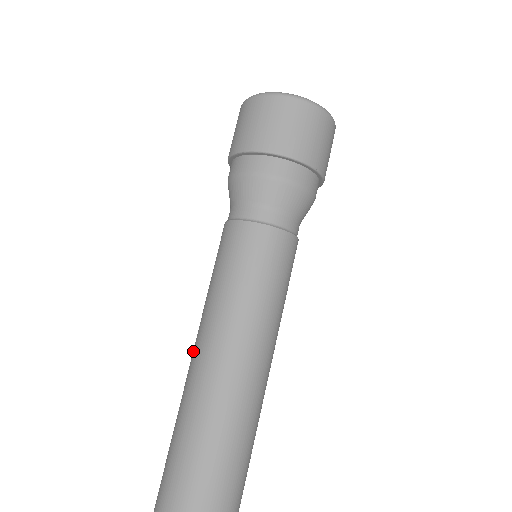
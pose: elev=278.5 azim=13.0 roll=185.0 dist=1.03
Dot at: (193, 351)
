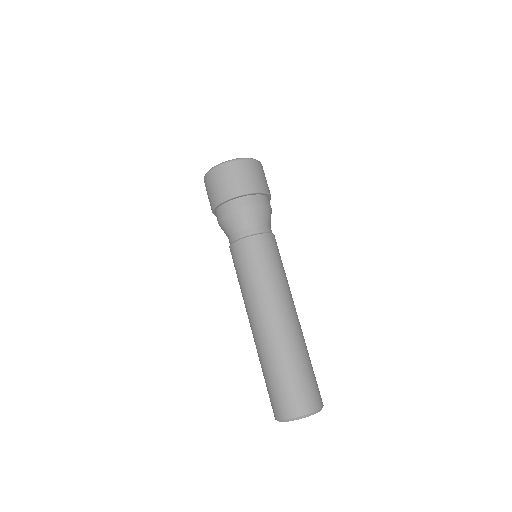
Dot at: (250, 324)
